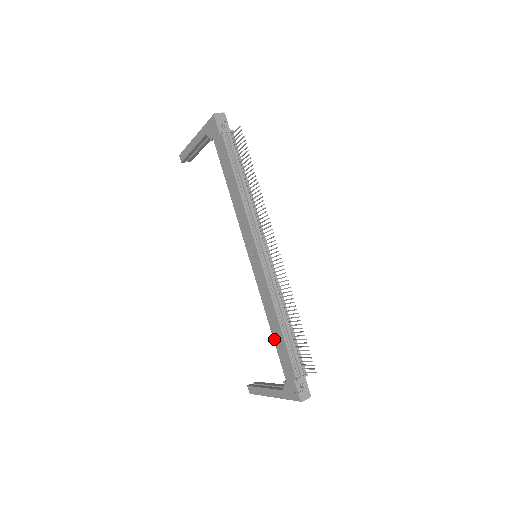
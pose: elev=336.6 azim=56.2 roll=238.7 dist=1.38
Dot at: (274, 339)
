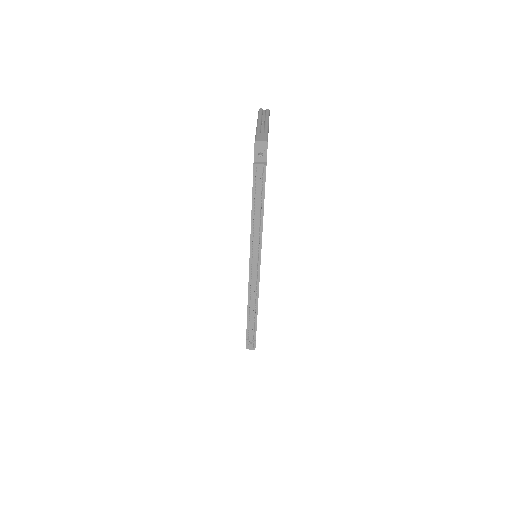
Dot at: occluded
